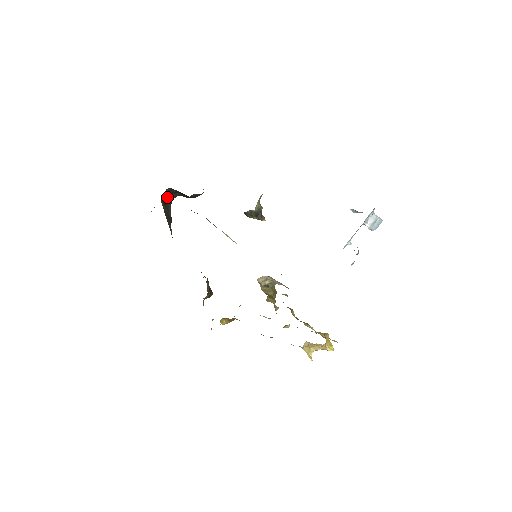
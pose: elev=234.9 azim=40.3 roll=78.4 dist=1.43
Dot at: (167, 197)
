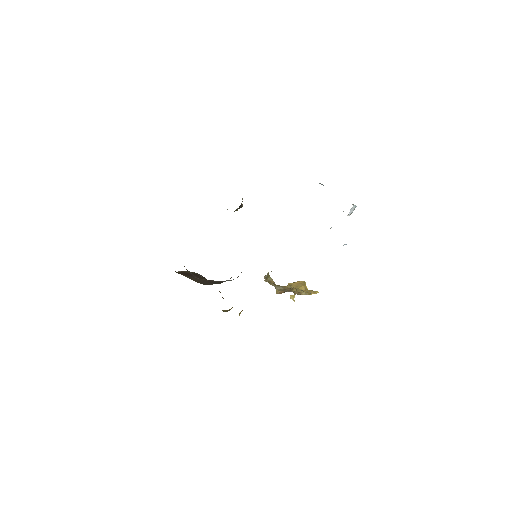
Dot at: occluded
